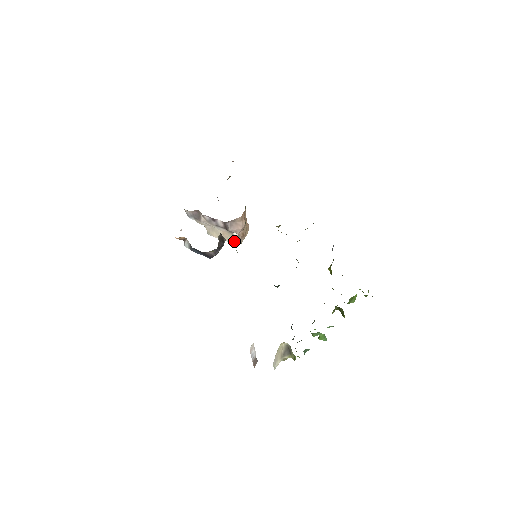
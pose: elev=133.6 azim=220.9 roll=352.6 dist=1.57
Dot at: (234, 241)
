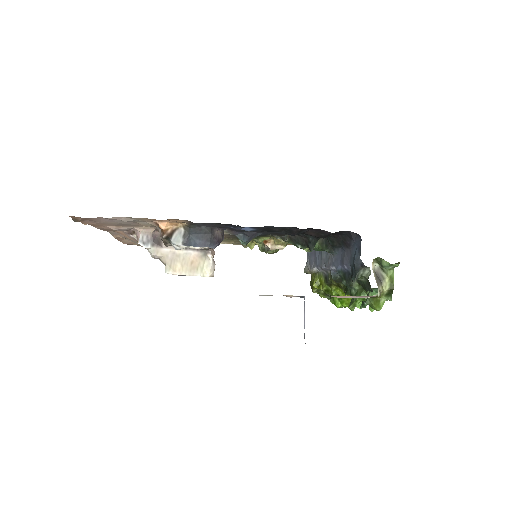
Dot at: (206, 272)
